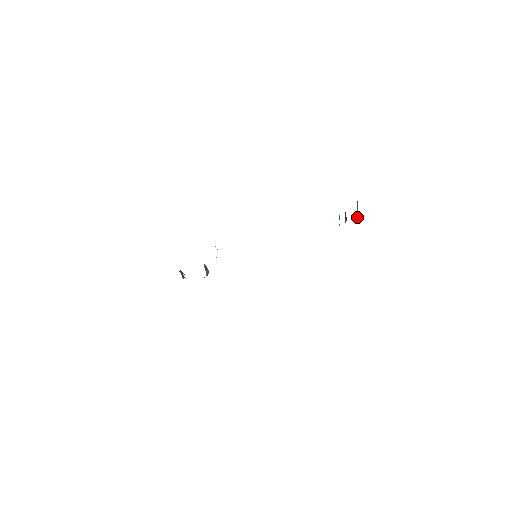
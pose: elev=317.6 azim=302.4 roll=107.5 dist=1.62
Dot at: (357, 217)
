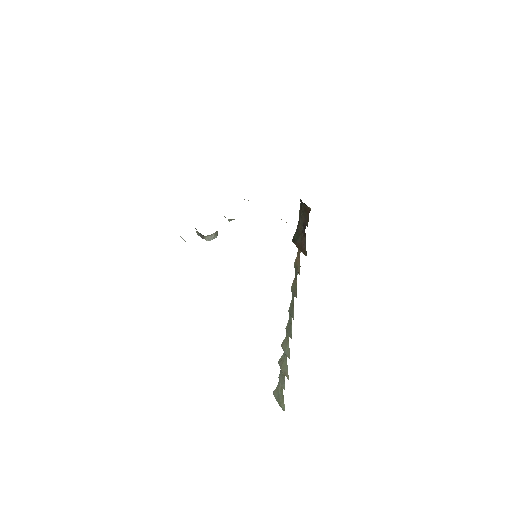
Dot at: (283, 402)
